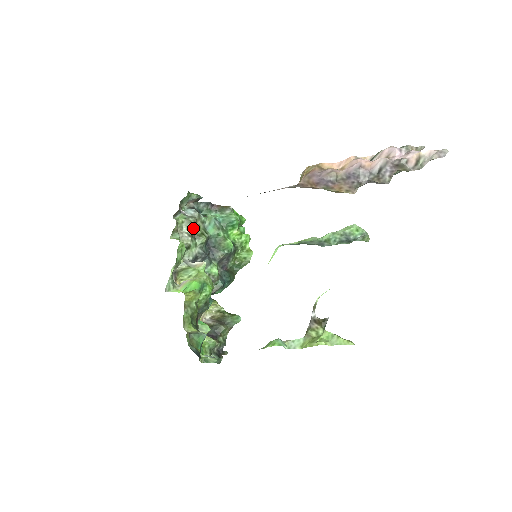
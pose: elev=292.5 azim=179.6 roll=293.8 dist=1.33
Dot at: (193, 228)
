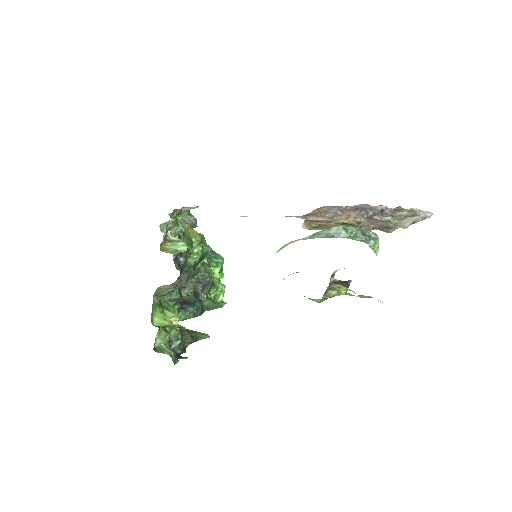
Dot at: occluded
